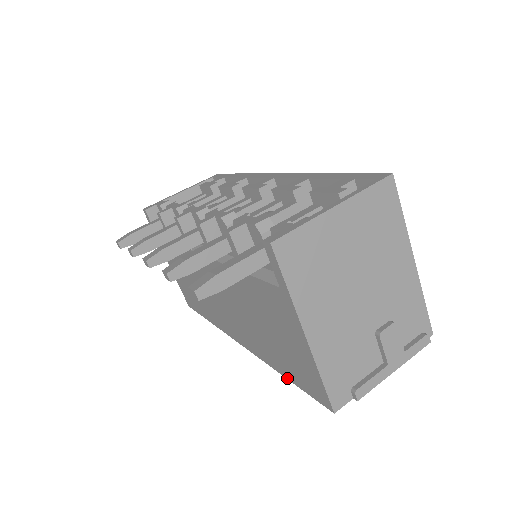
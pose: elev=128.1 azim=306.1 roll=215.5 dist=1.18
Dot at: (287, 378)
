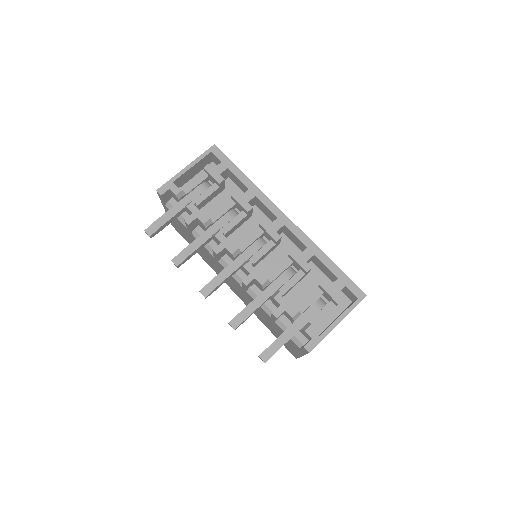
Dot at: occluded
